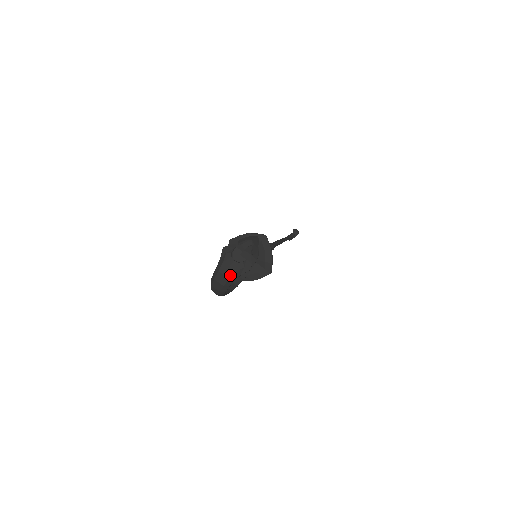
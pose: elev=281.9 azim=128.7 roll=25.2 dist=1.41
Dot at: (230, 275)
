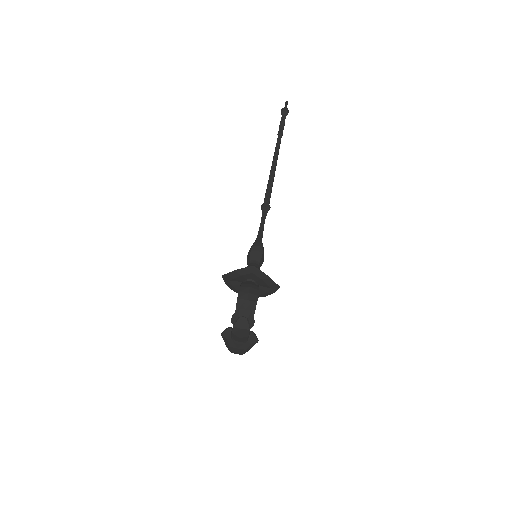
Dot at: (242, 352)
